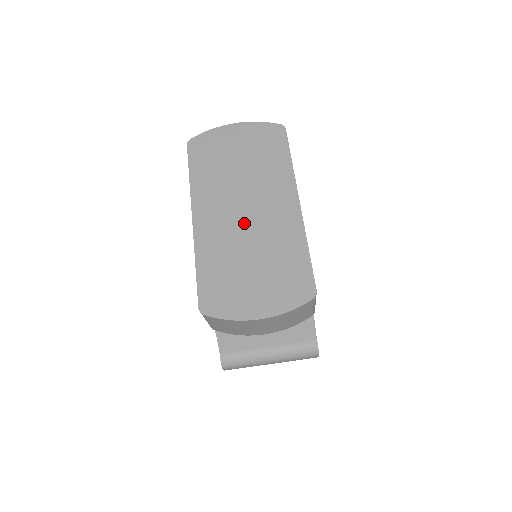
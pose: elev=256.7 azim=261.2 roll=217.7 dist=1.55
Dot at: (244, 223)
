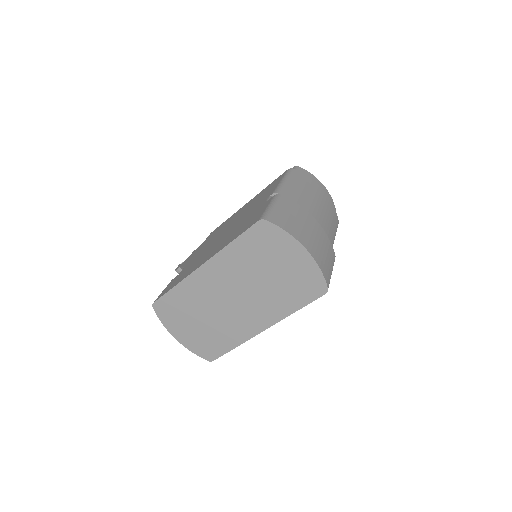
Dot at: (224, 302)
